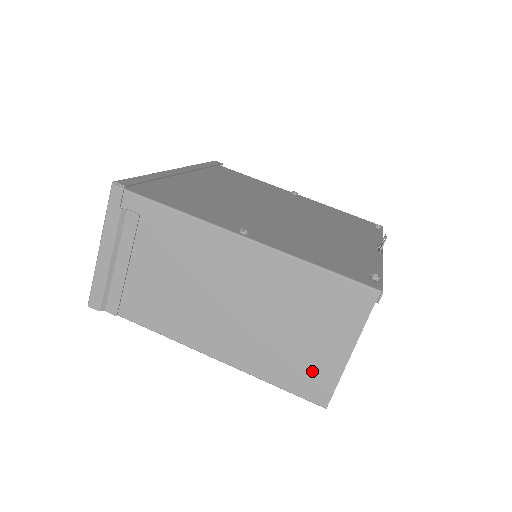
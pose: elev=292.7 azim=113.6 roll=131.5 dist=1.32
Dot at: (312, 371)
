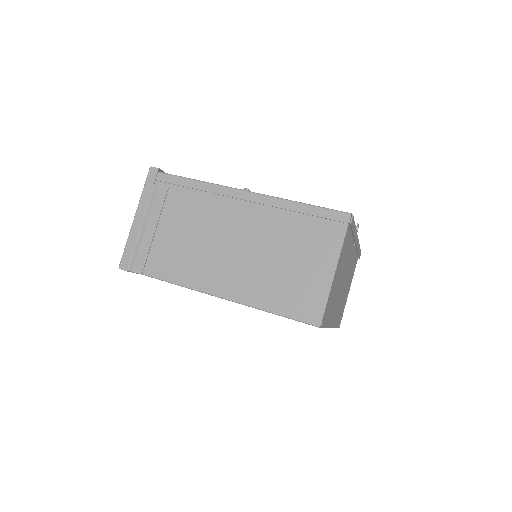
Dot at: (305, 293)
